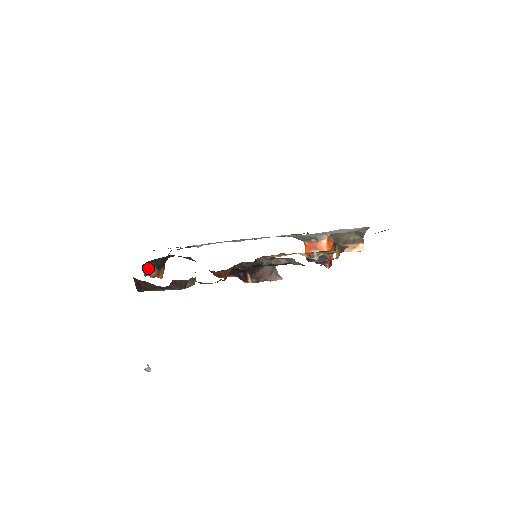
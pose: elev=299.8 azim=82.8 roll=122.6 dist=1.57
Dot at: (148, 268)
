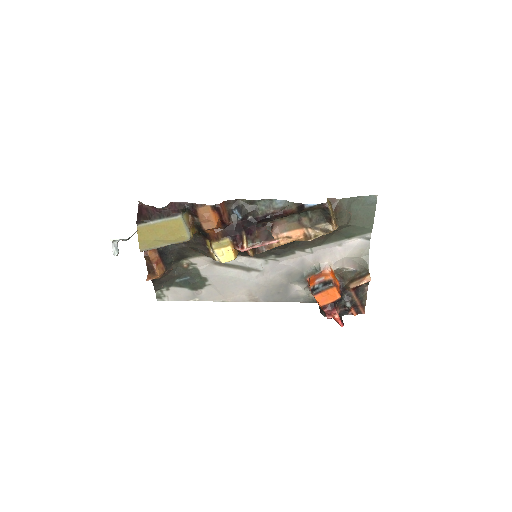
Dot at: occluded
